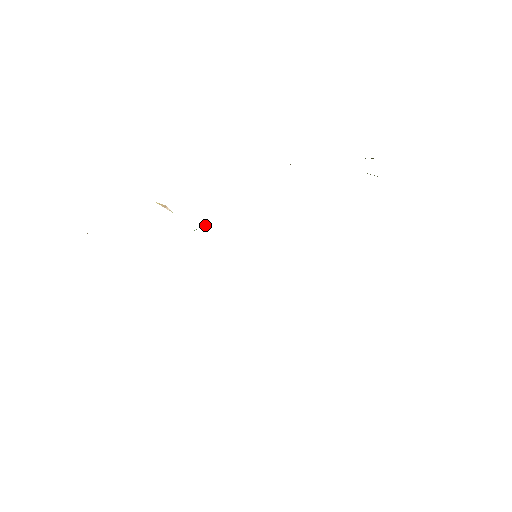
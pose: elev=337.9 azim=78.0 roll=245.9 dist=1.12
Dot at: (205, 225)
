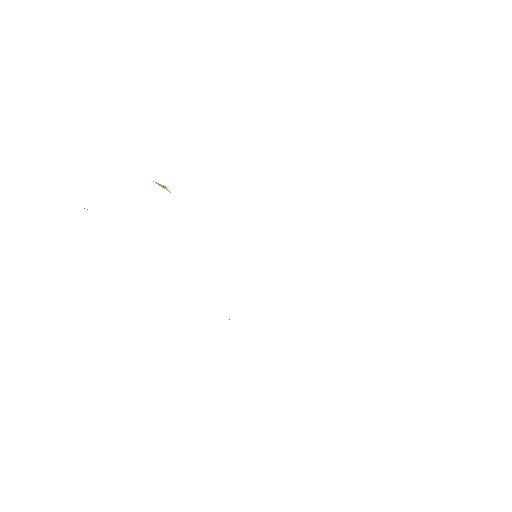
Dot at: occluded
